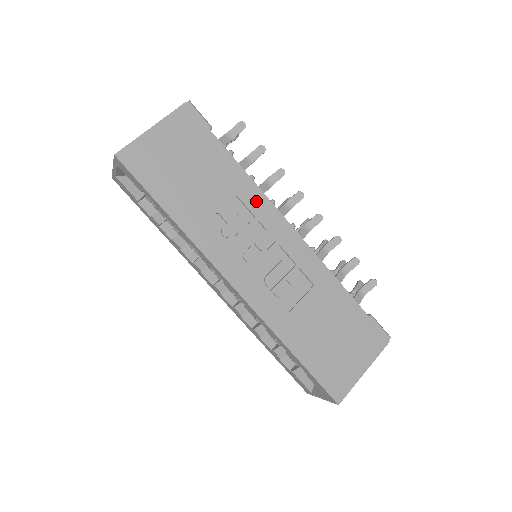
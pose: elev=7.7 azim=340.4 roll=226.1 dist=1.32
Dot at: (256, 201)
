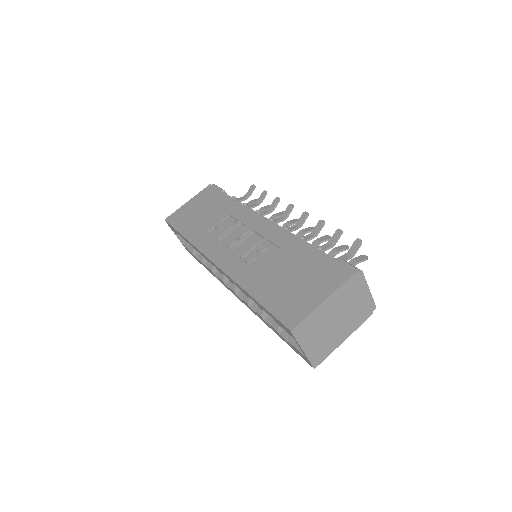
Dot at: (242, 213)
